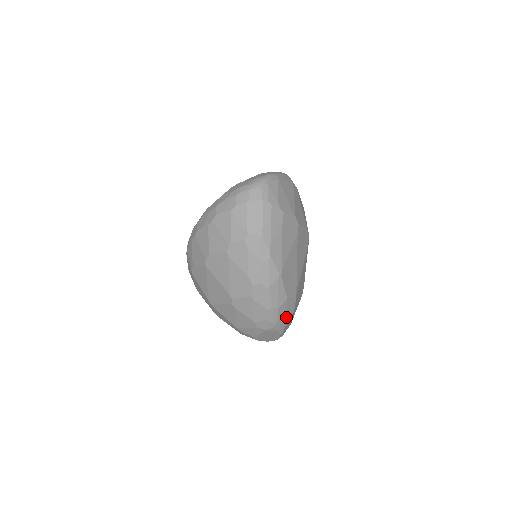
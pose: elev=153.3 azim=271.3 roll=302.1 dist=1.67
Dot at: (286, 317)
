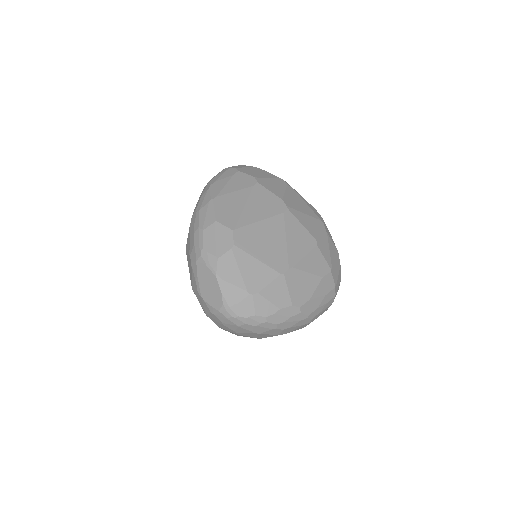
Dot at: (218, 248)
